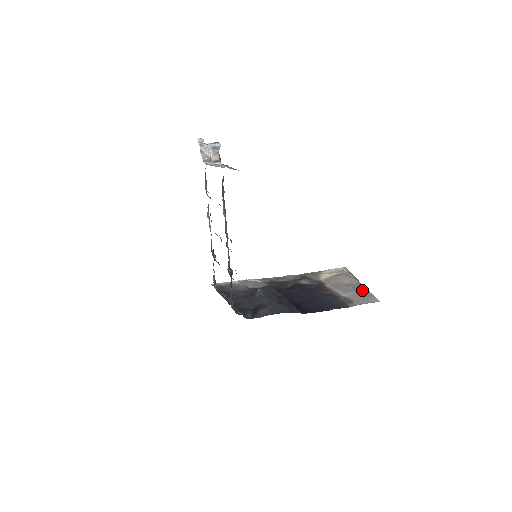
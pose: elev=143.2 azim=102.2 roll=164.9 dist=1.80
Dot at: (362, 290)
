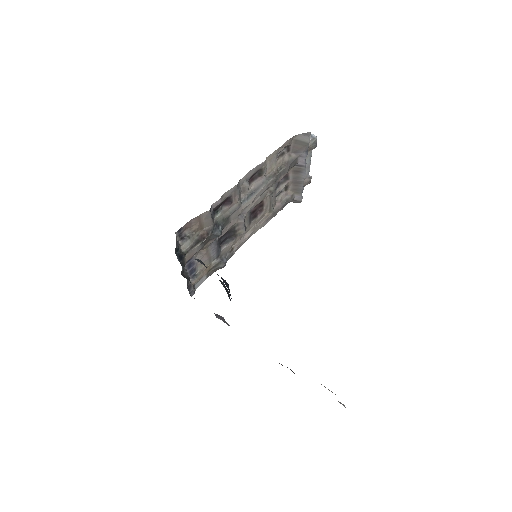
Dot at: occluded
